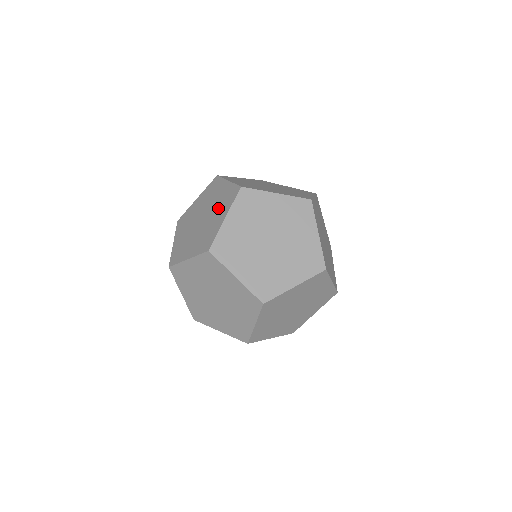
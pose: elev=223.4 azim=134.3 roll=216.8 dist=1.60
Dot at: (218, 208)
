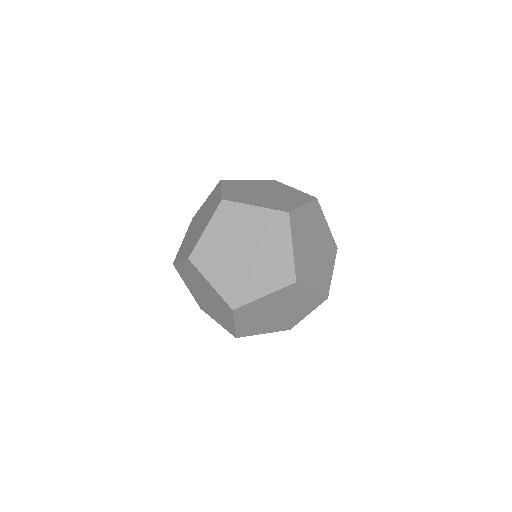
Dot at: (207, 216)
